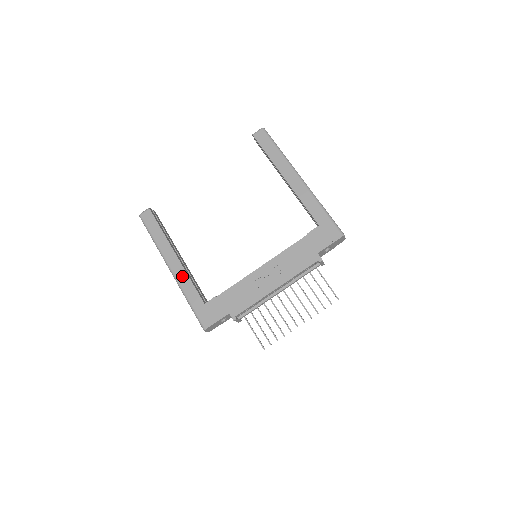
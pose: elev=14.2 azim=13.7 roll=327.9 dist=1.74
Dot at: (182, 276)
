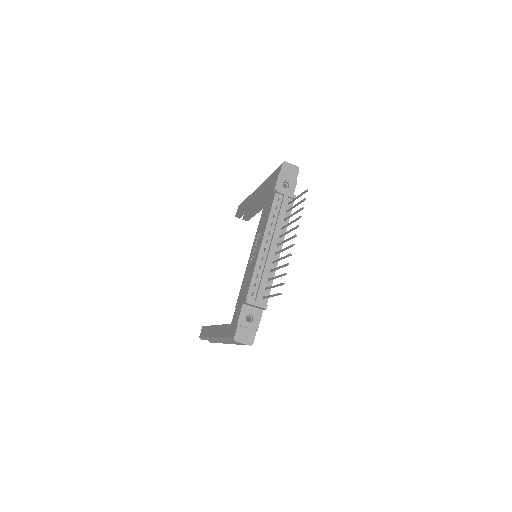
Dot at: (219, 331)
